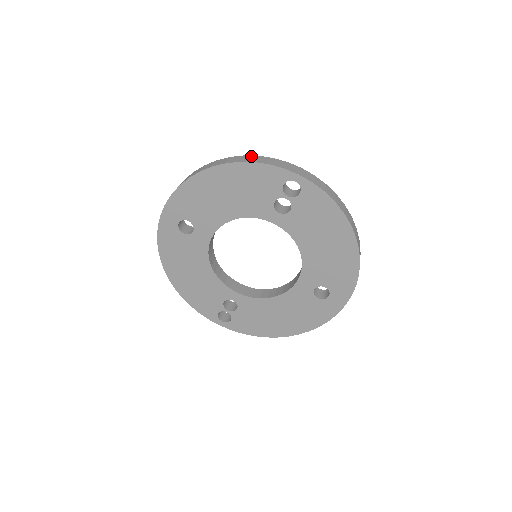
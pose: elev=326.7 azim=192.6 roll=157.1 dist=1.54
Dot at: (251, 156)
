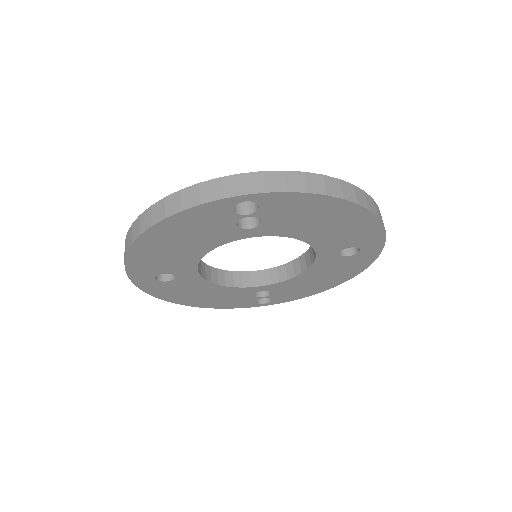
Dot at: (172, 196)
